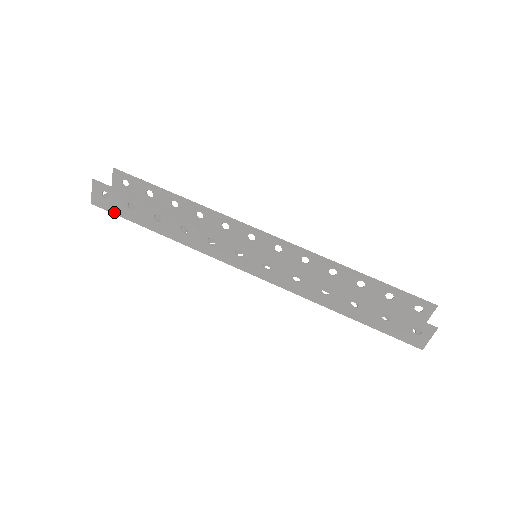
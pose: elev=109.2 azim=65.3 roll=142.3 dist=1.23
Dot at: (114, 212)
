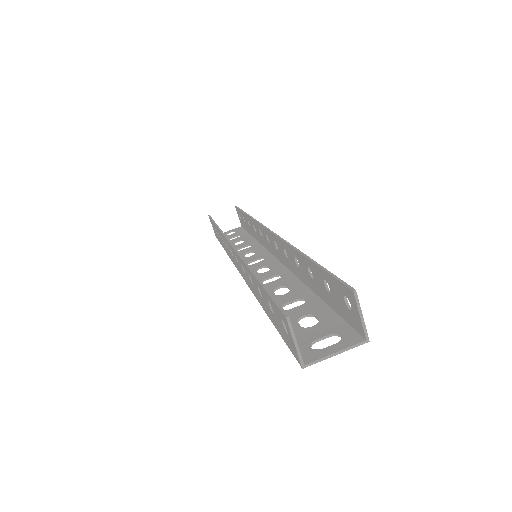
Dot at: occluded
